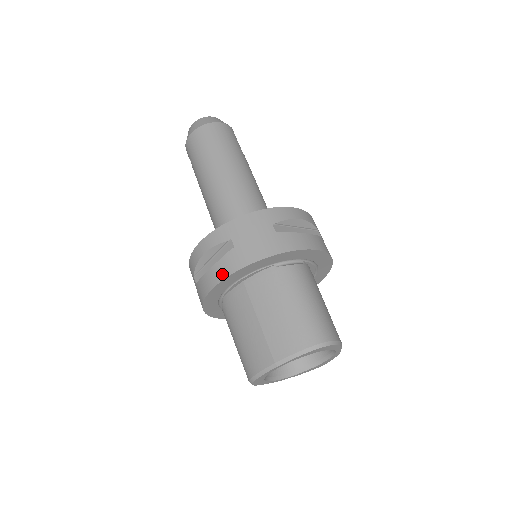
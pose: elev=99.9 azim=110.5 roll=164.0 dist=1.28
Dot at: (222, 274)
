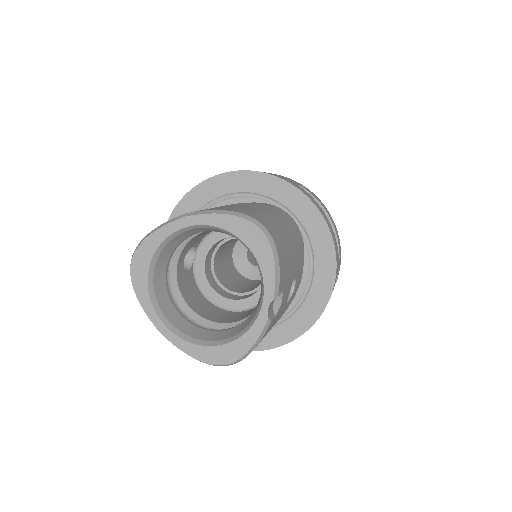
Dot at: (217, 175)
